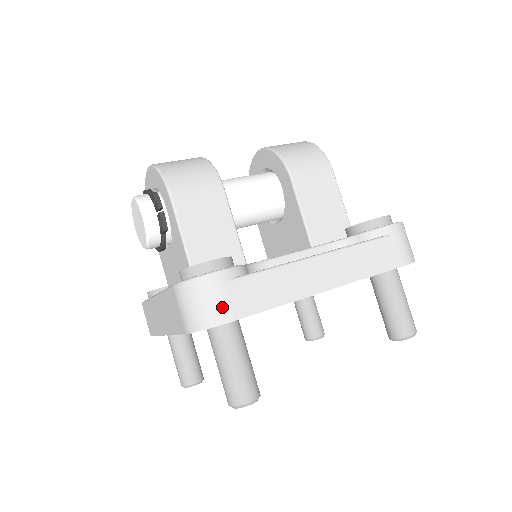
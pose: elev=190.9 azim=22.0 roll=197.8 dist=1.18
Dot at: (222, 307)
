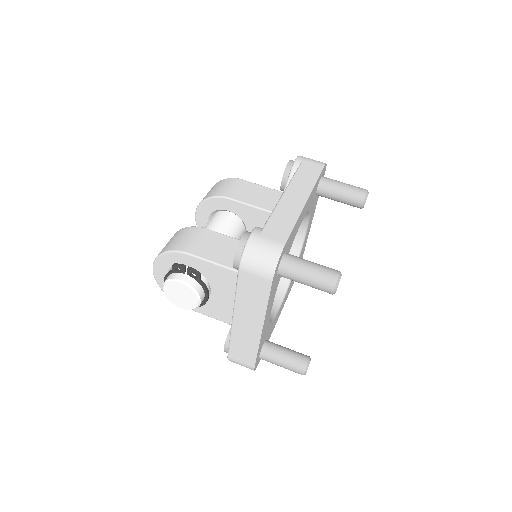
Dot at: (273, 244)
